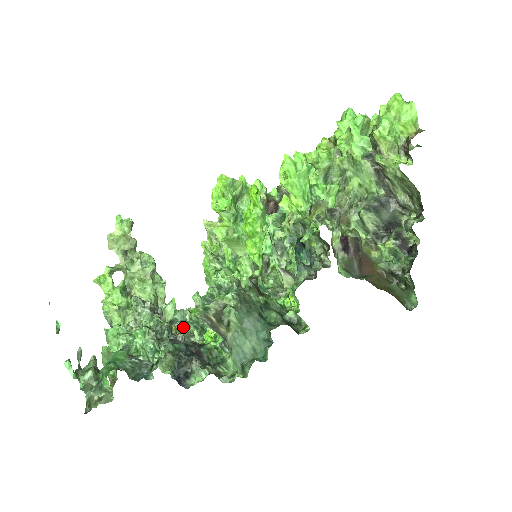
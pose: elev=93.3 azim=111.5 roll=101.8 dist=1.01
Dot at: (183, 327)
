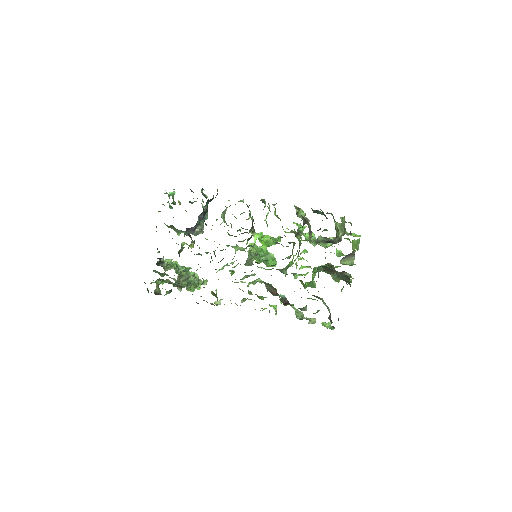
Dot at: occluded
